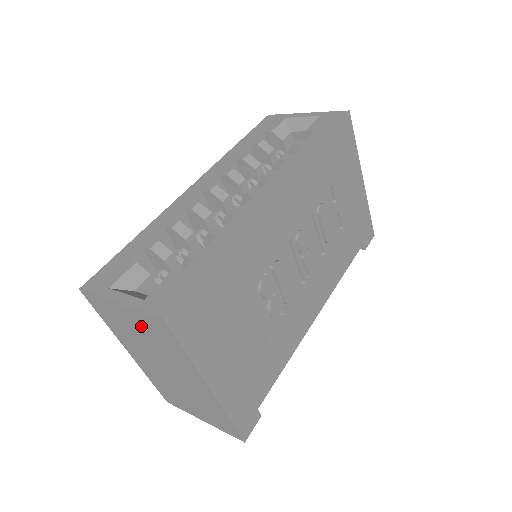
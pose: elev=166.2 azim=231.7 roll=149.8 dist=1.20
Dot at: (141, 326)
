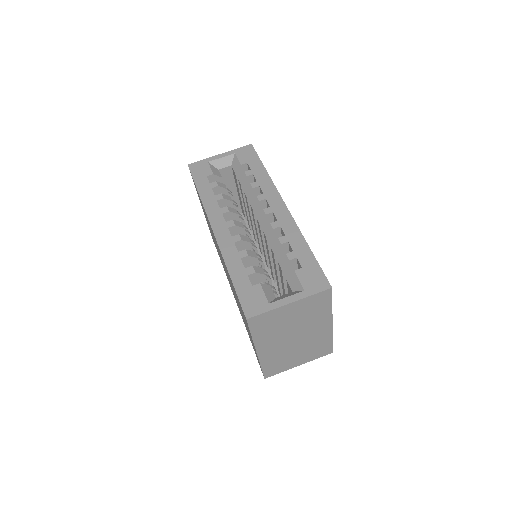
Dot at: (300, 310)
